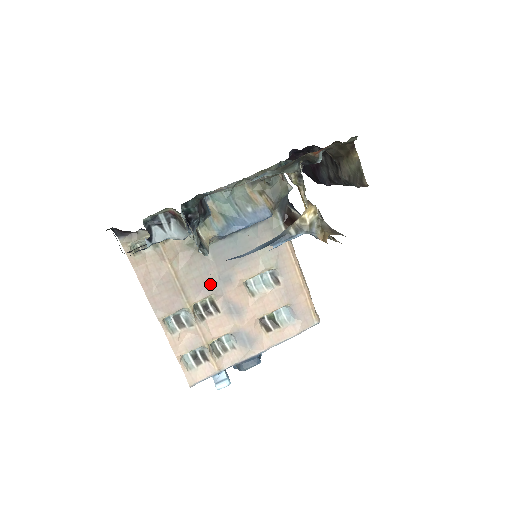
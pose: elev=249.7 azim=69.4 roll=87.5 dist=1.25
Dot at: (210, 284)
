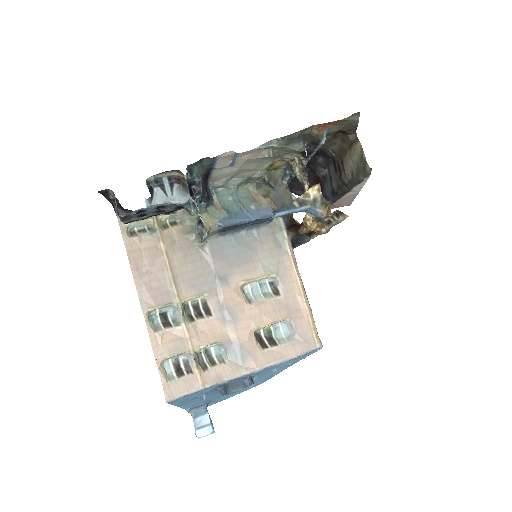
Dot at: (205, 281)
